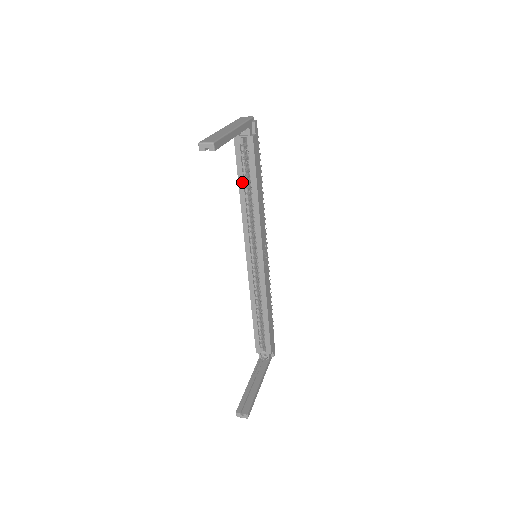
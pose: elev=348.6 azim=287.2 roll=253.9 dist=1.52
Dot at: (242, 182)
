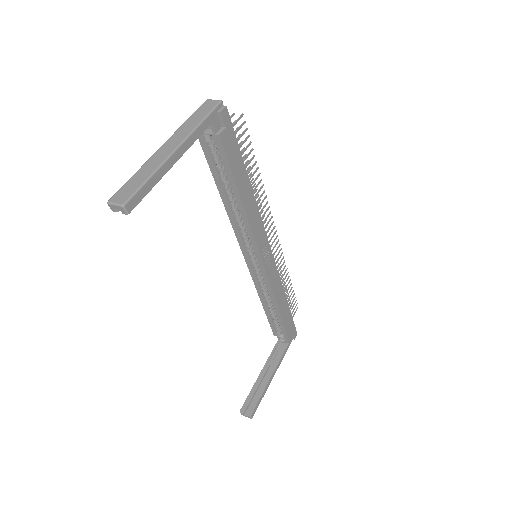
Dot at: (220, 184)
